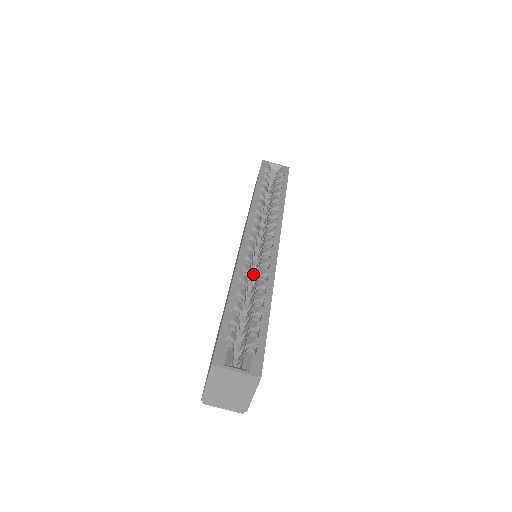
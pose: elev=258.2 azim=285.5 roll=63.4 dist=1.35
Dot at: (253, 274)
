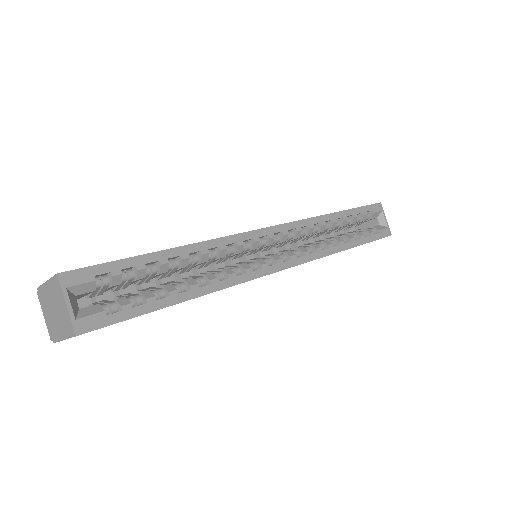
Dot at: occluded
